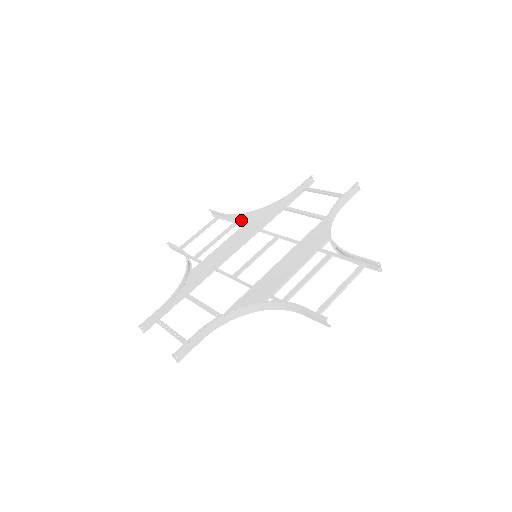
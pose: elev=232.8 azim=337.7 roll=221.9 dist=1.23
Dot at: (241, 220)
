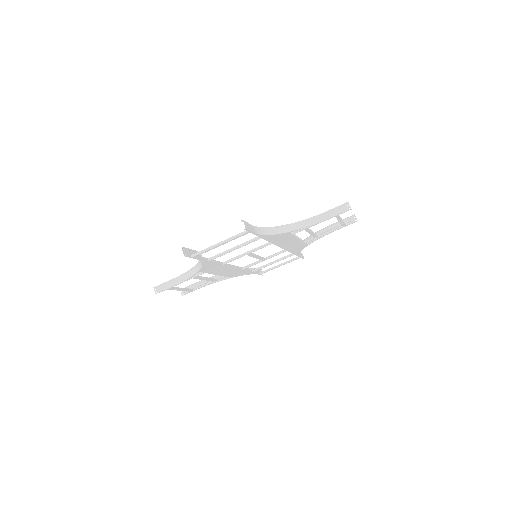
Dot at: (218, 281)
